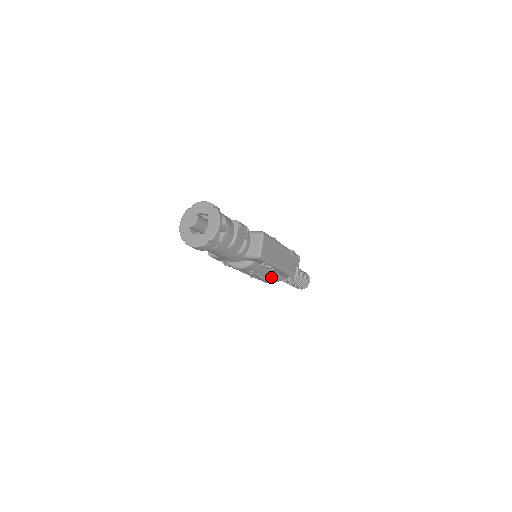
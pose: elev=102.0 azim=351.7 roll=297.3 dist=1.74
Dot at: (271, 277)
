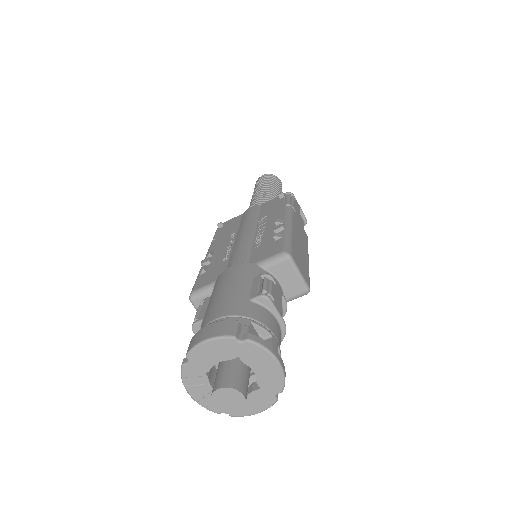
Dot at: occluded
